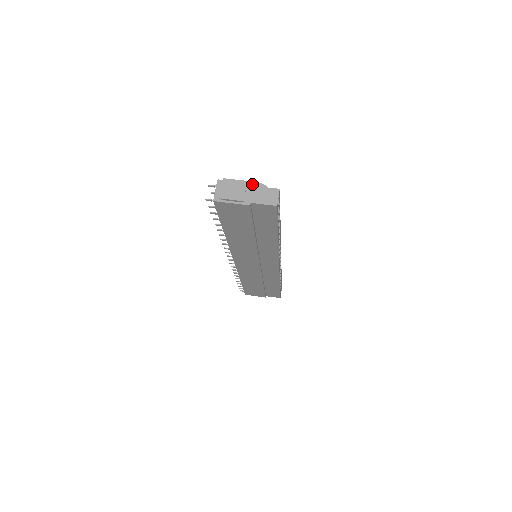
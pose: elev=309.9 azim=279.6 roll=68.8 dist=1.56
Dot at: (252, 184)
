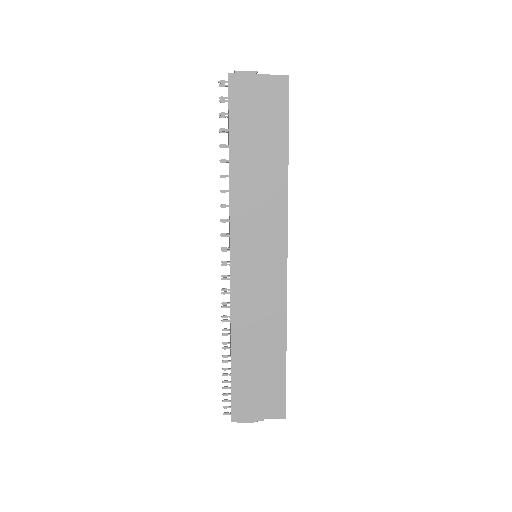
Dot at: occluded
